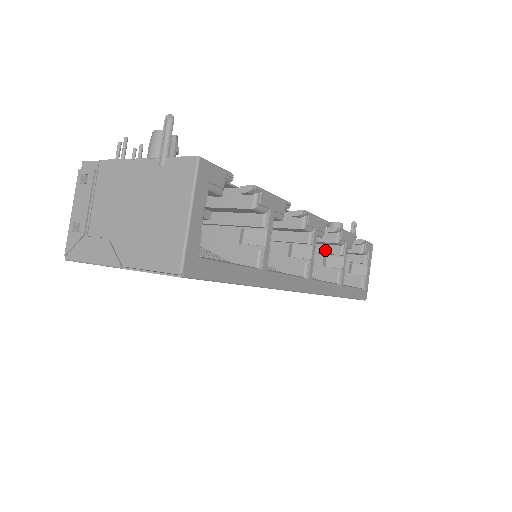
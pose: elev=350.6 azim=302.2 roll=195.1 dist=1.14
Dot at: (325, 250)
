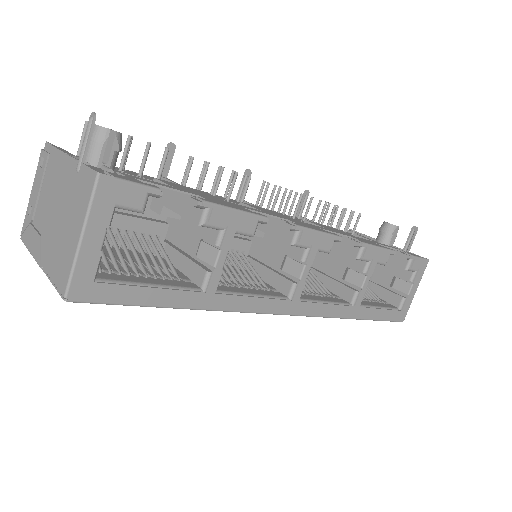
Dot at: (349, 261)
